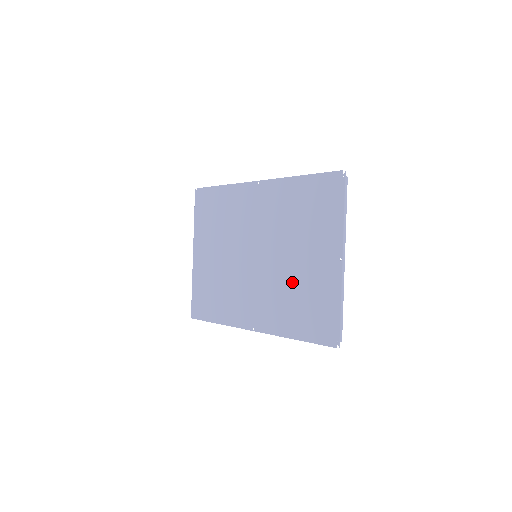
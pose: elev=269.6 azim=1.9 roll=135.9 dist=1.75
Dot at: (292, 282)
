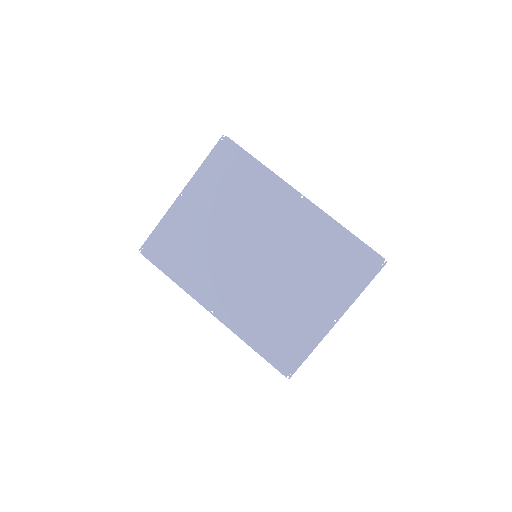
Dot at: (279, 304)
